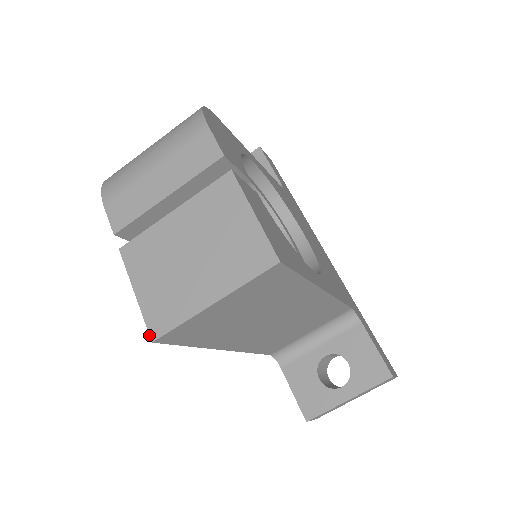
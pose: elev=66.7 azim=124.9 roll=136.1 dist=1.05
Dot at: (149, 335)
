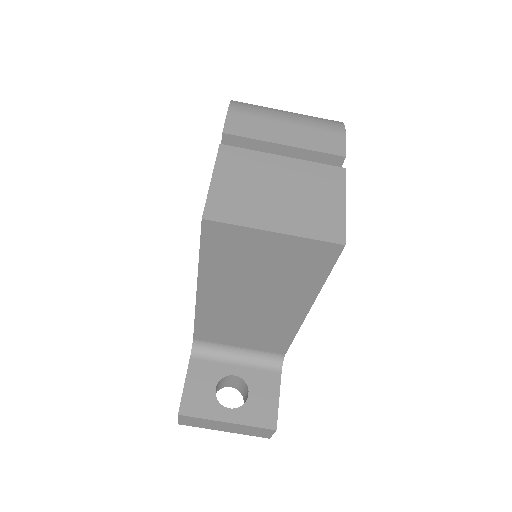
Dot at: (203, 212)
